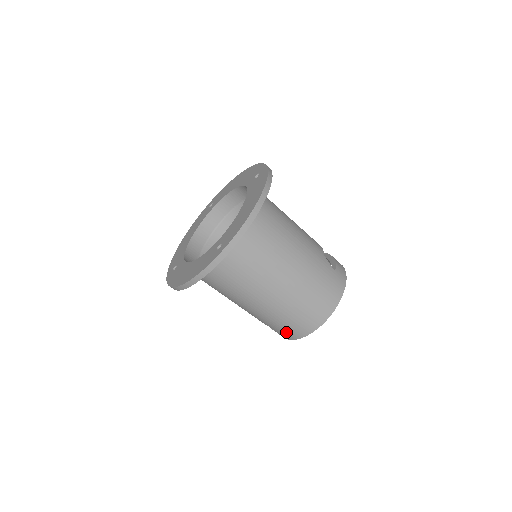
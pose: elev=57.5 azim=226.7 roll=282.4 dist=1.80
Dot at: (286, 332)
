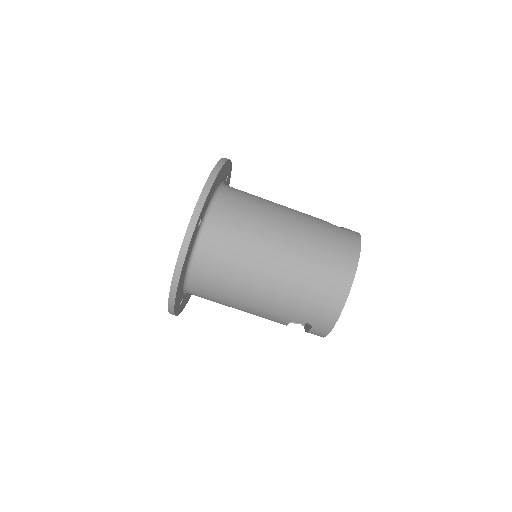
Dot at: (321, 314)
